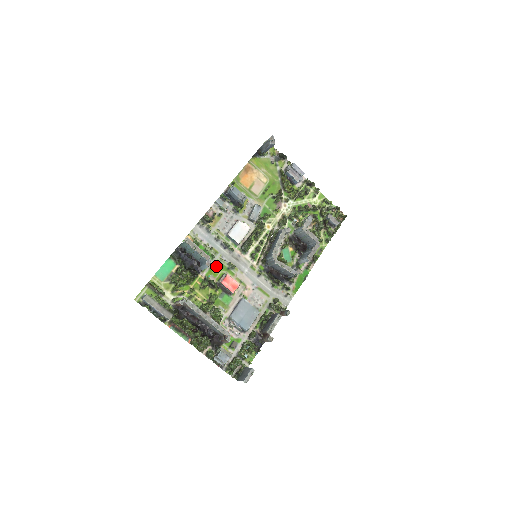
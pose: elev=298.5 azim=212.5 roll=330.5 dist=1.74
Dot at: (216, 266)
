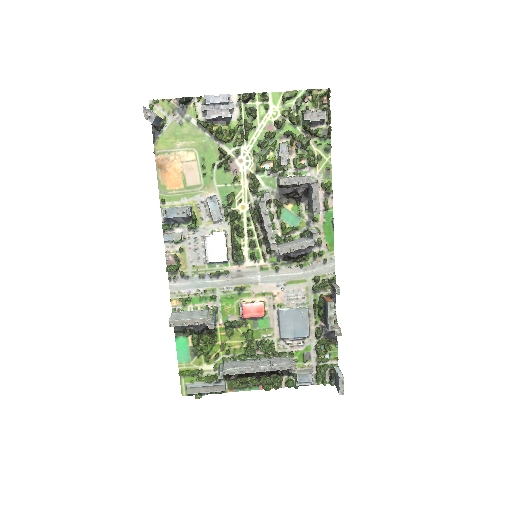
Dot at: (225, 303)
